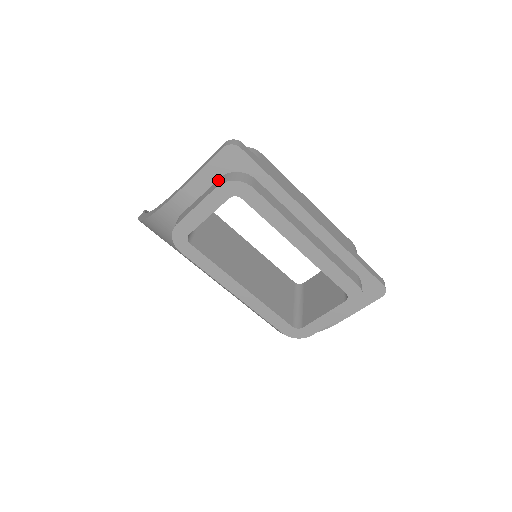
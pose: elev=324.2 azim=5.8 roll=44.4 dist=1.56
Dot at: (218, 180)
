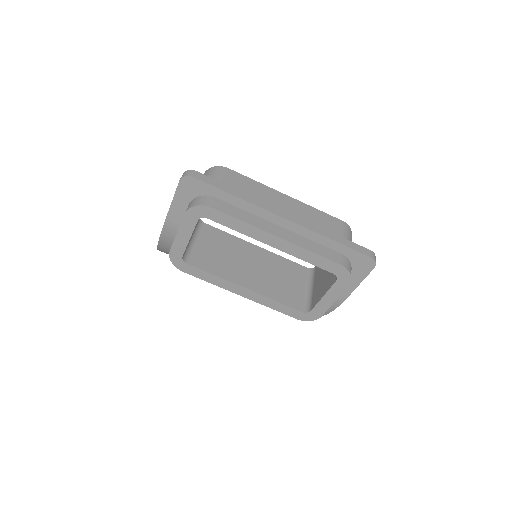
Dot at: (187, 207)
